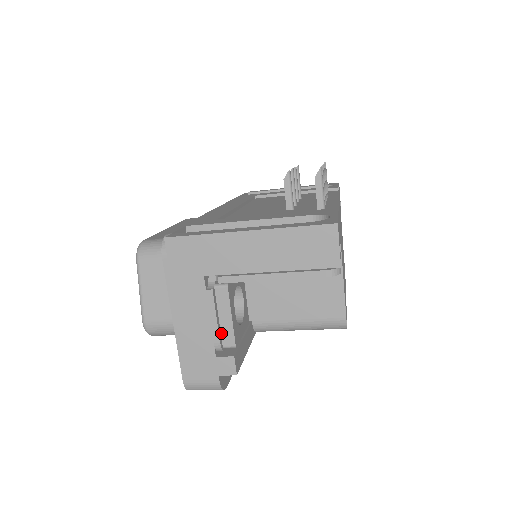
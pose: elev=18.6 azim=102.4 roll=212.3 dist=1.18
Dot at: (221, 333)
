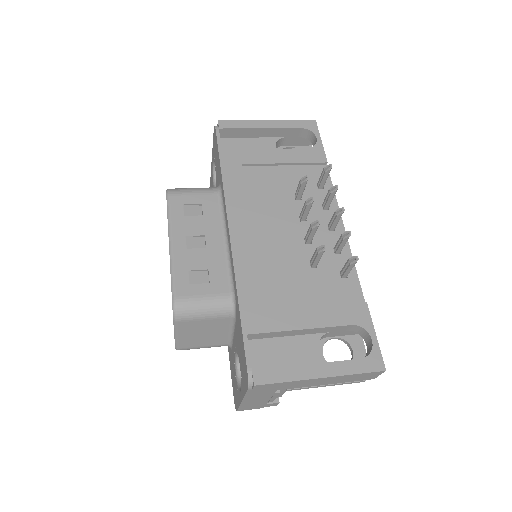
Dot at: occluded
